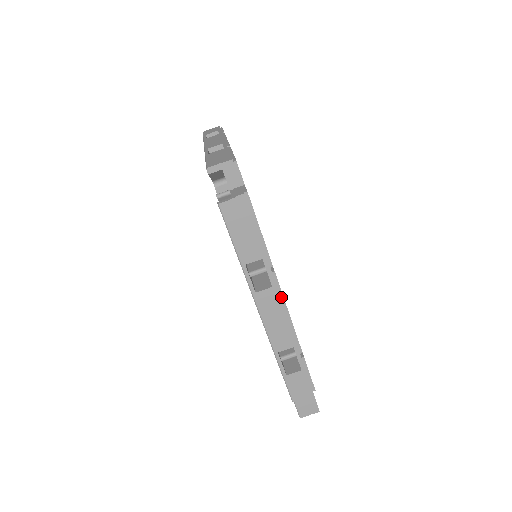
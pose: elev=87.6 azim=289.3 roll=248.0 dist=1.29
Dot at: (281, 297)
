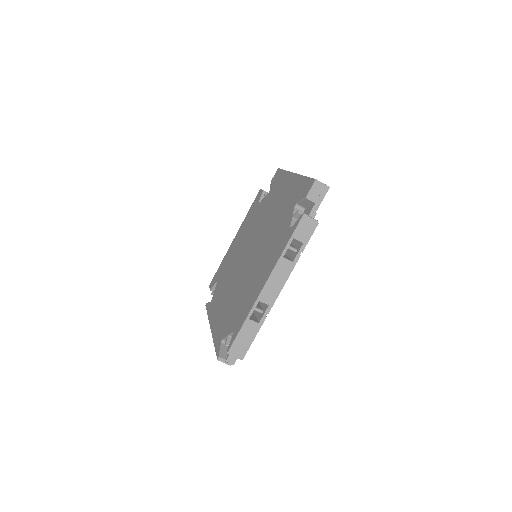
Dot at: occluded
